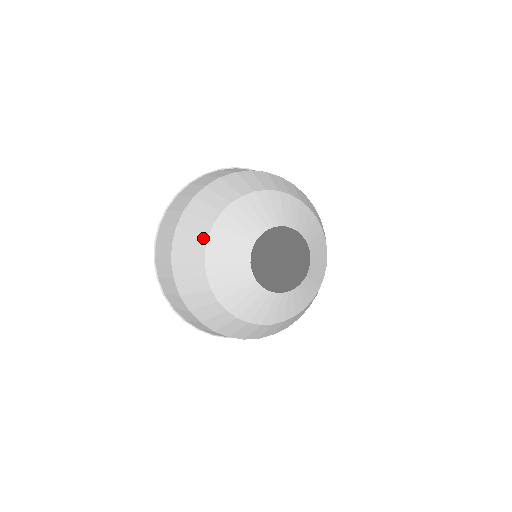
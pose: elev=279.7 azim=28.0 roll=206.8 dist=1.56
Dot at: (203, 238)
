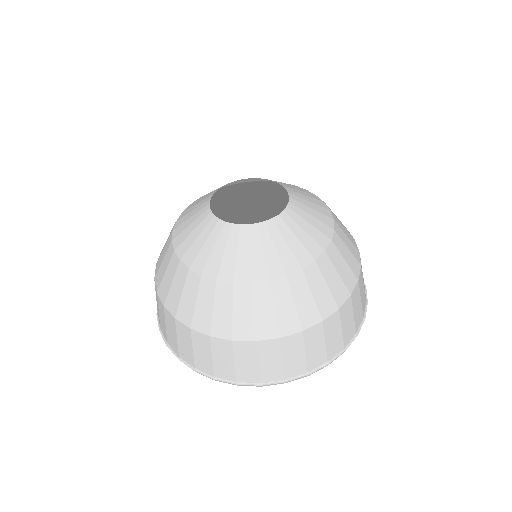
Dot at: occluded
